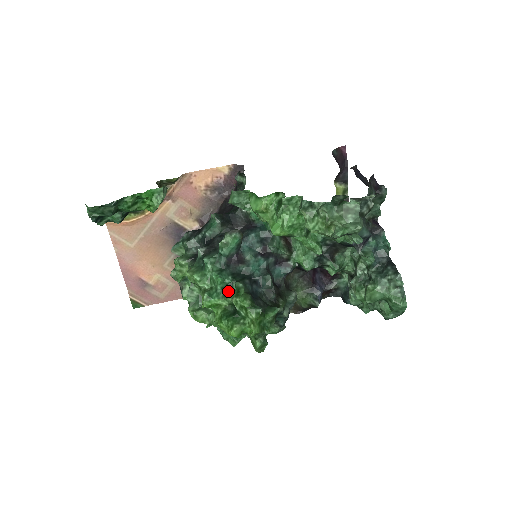
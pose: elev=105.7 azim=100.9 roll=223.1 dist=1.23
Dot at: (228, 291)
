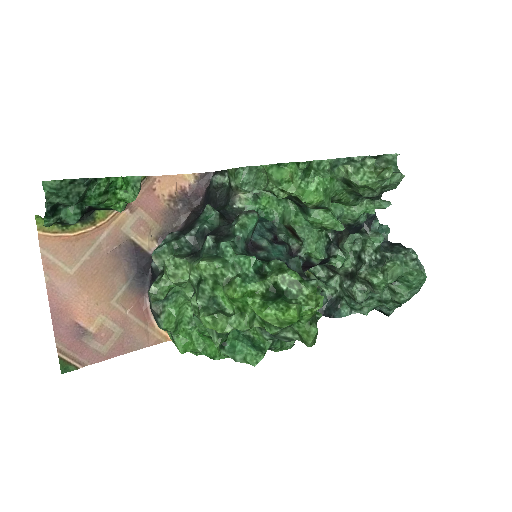
Dot at: (261, 275)
